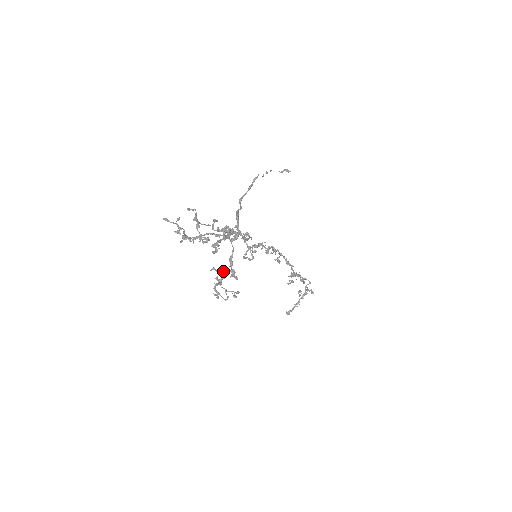
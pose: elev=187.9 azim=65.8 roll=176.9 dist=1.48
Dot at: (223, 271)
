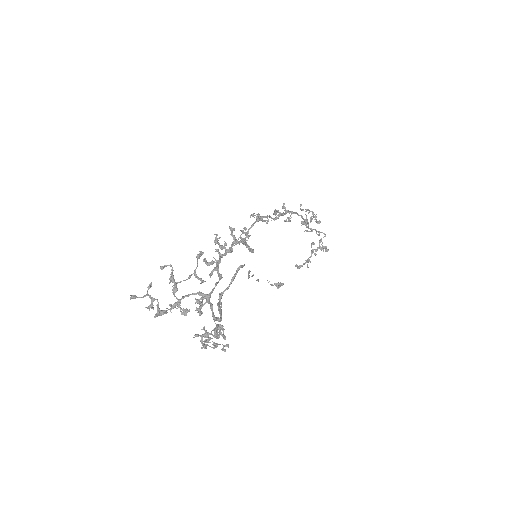
Dot at: (208, 335)
